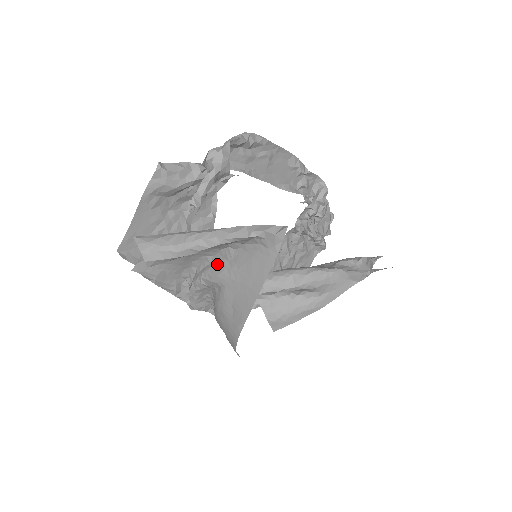
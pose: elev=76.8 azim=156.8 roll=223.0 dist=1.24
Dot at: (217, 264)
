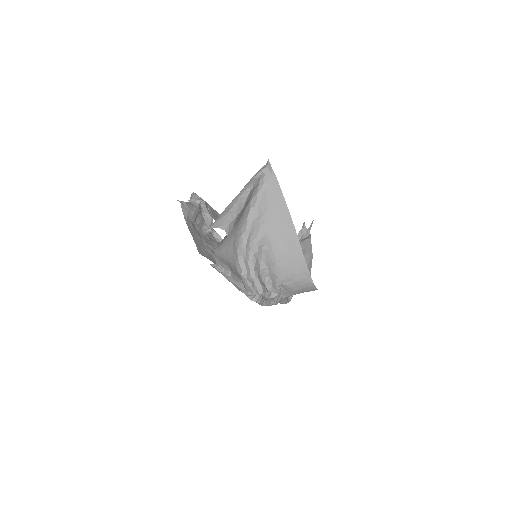
Dot at: (252, 229)
